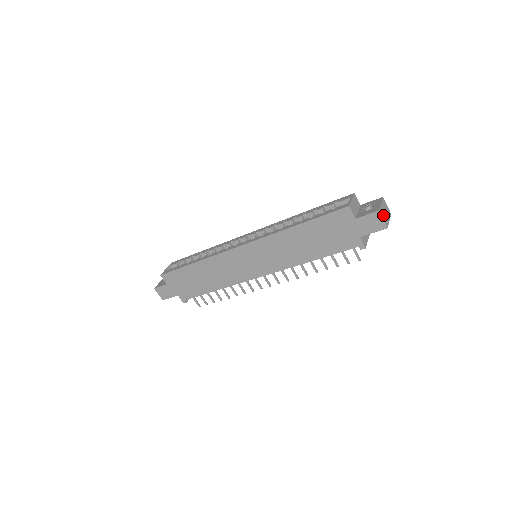
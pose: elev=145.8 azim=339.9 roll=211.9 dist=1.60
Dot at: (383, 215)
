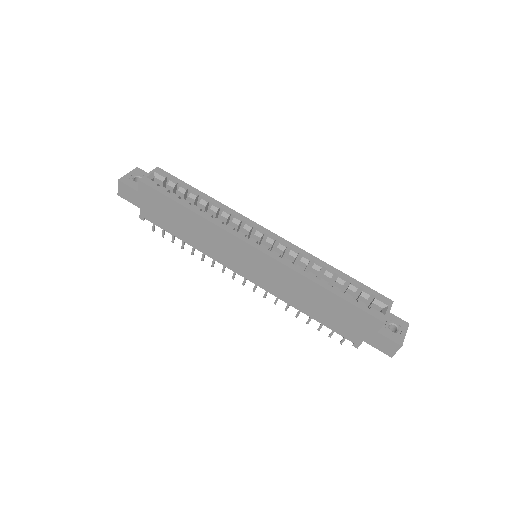
Dot at: occluded
